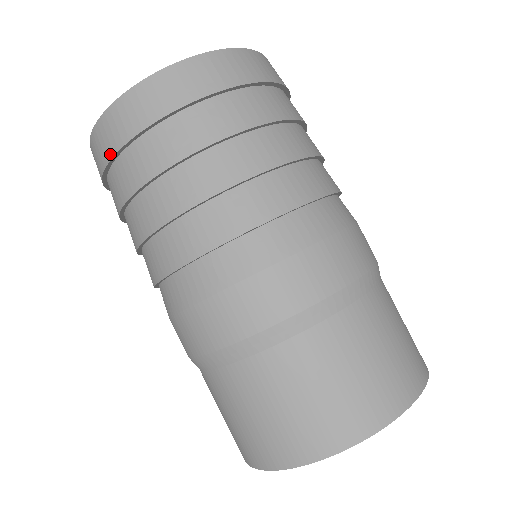
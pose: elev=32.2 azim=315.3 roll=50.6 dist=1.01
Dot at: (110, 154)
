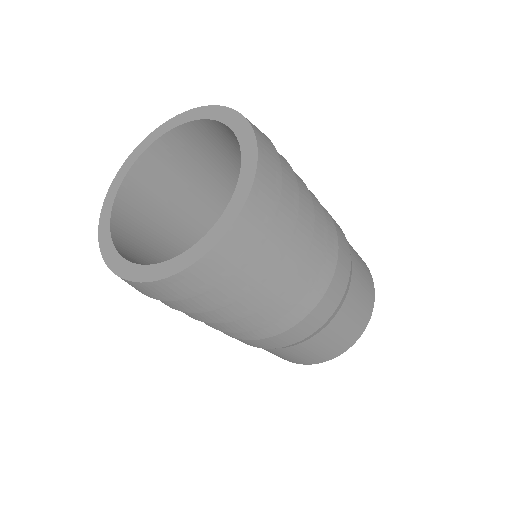
Dot at: (154, 298)
